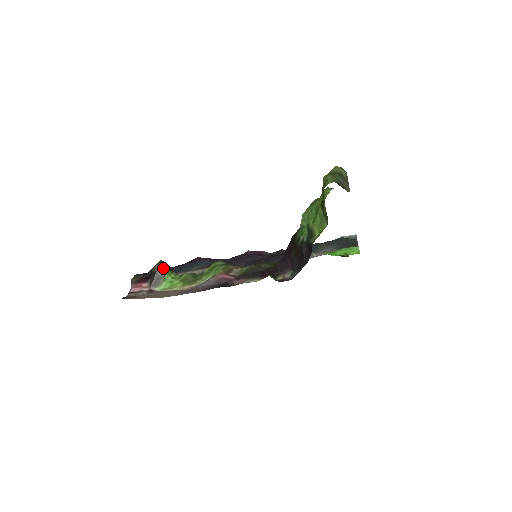
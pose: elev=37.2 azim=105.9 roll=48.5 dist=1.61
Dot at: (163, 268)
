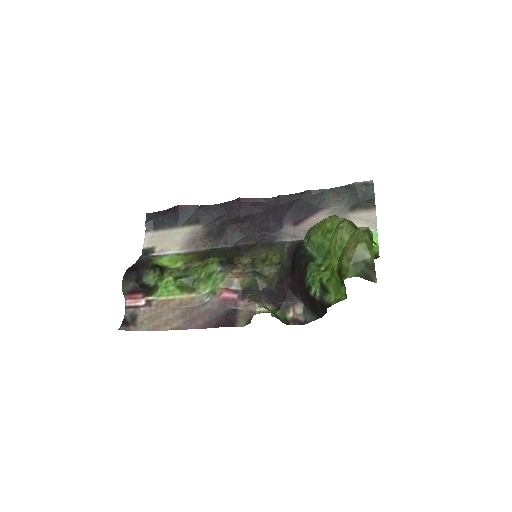
Dot at: (153, 280)
